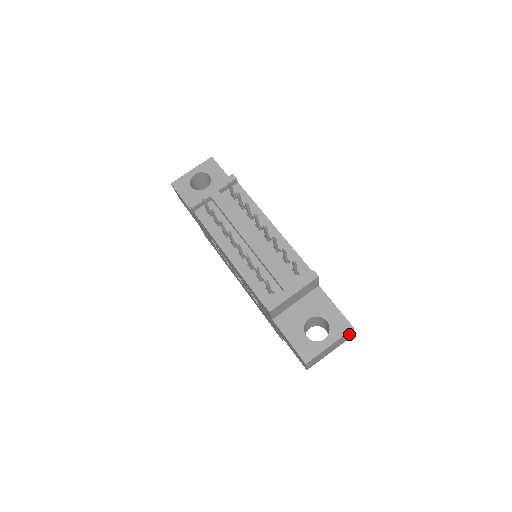
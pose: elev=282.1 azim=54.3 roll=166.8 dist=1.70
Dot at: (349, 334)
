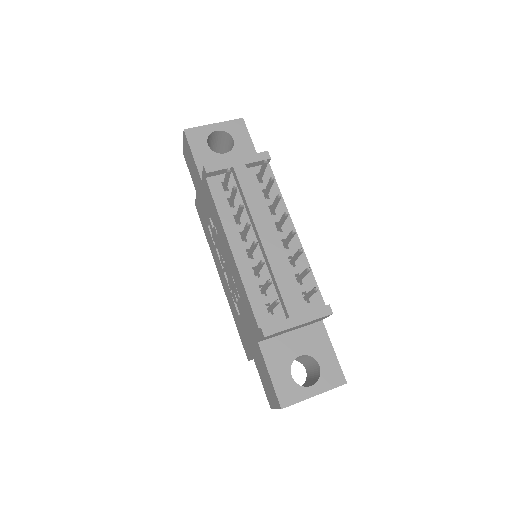
Dot at: occluded
